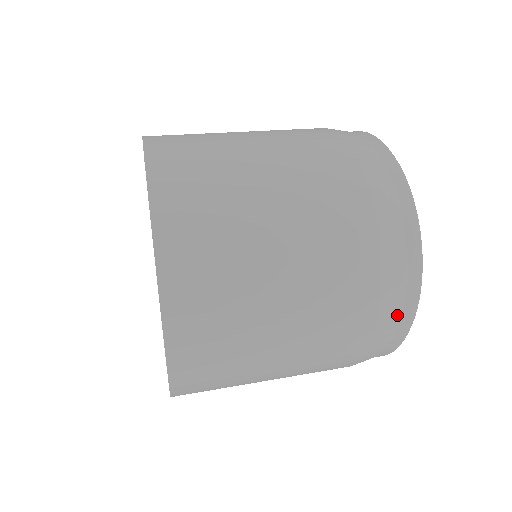
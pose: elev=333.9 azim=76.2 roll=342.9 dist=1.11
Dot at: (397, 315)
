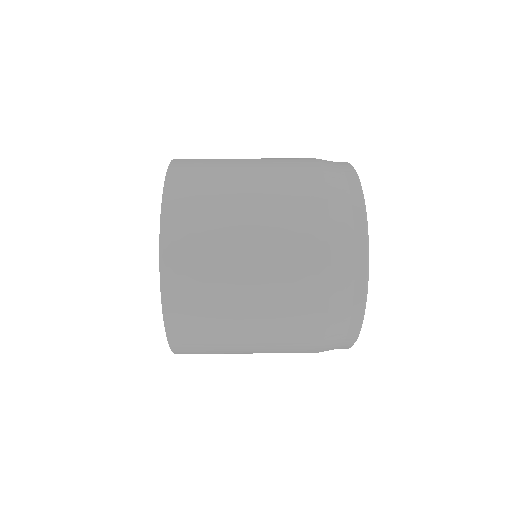
Dot at: occluded
